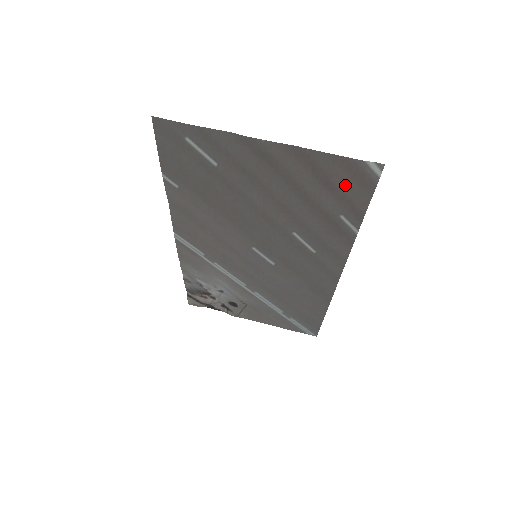
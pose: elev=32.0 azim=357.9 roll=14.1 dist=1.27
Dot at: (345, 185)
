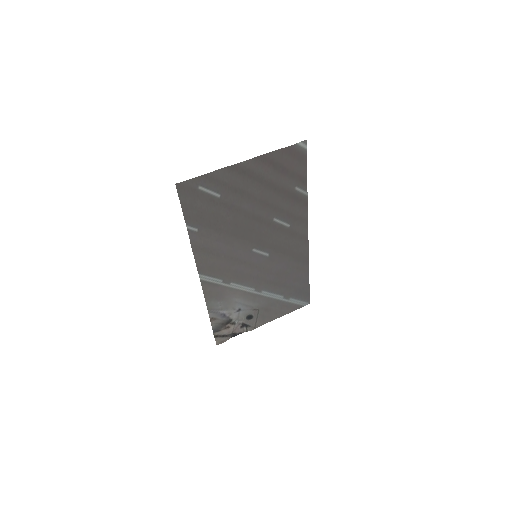
Dot at: (292, 165)
